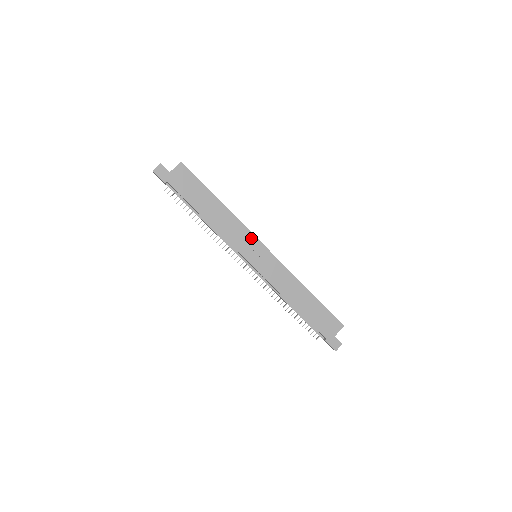
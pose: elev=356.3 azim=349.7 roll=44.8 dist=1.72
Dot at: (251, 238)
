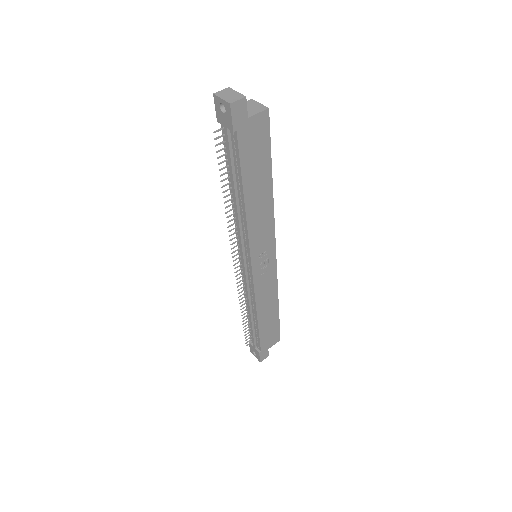
Dot at: (271, 240)
